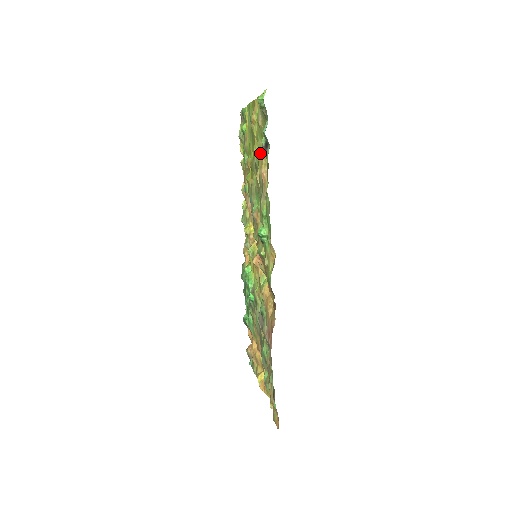
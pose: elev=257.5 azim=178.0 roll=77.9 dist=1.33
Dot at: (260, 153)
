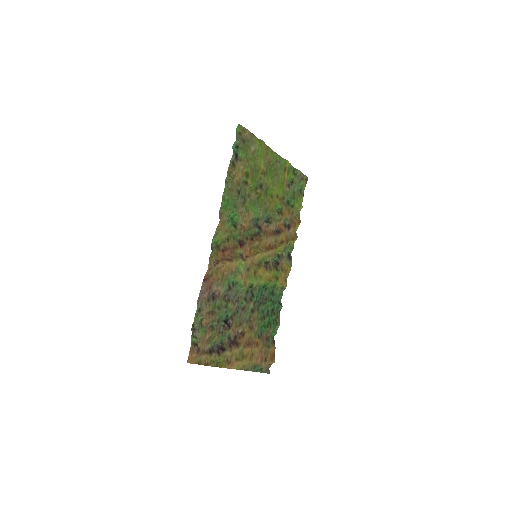
Dot at: (250, 171)
